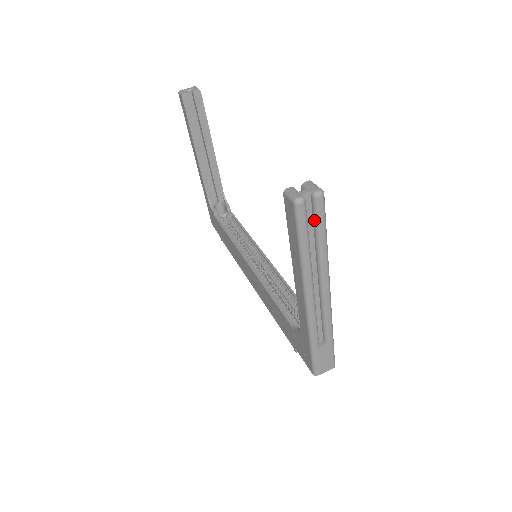
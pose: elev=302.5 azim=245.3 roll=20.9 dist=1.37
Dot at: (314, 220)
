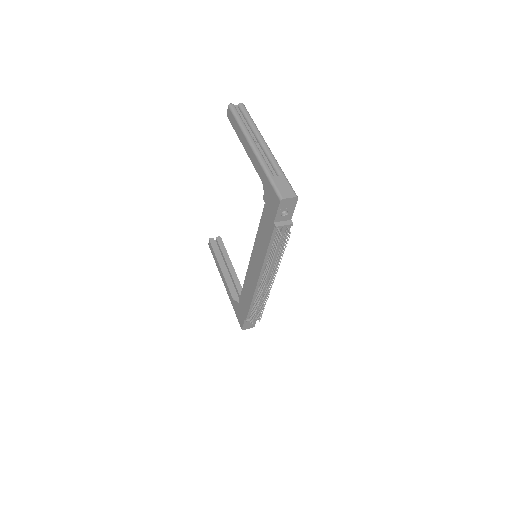
Dot at: (242, 113)
